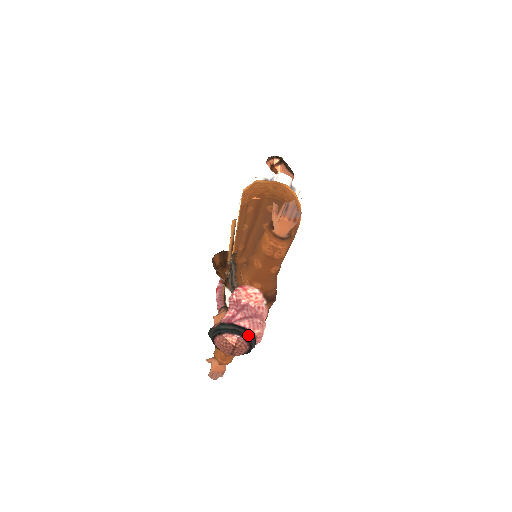
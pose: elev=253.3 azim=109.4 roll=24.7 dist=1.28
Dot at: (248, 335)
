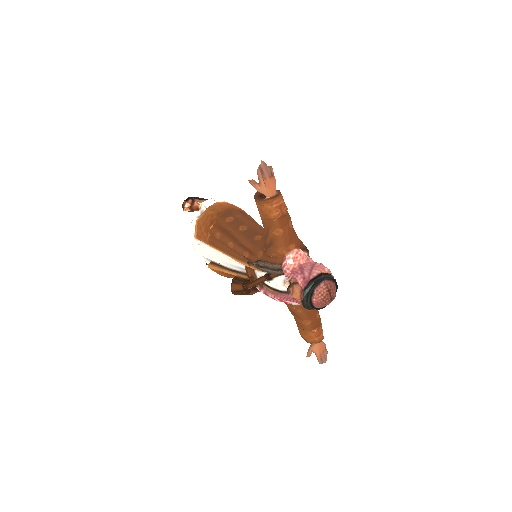
Dot at: (326, 276)
